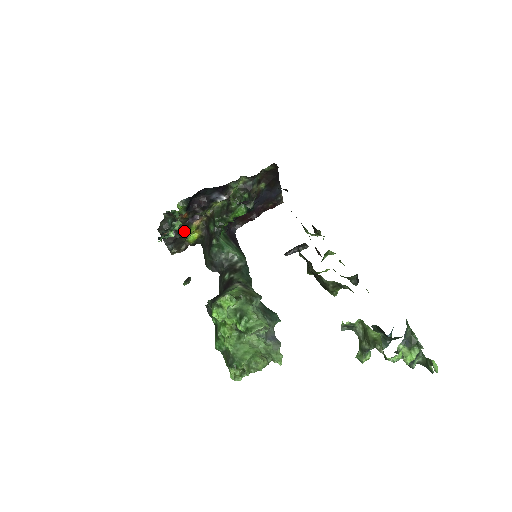
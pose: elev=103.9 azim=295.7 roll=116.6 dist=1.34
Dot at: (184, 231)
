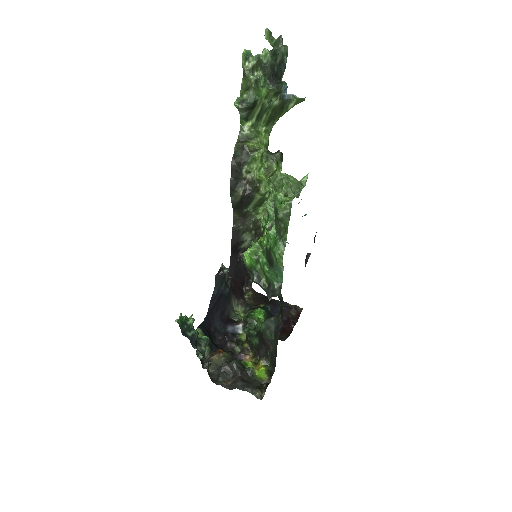
Dot at: (234, 359)
